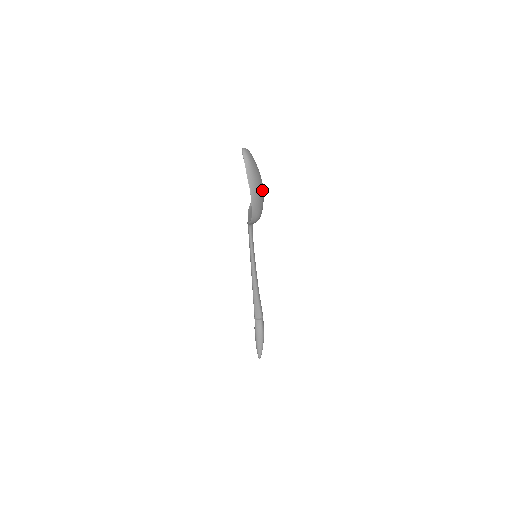
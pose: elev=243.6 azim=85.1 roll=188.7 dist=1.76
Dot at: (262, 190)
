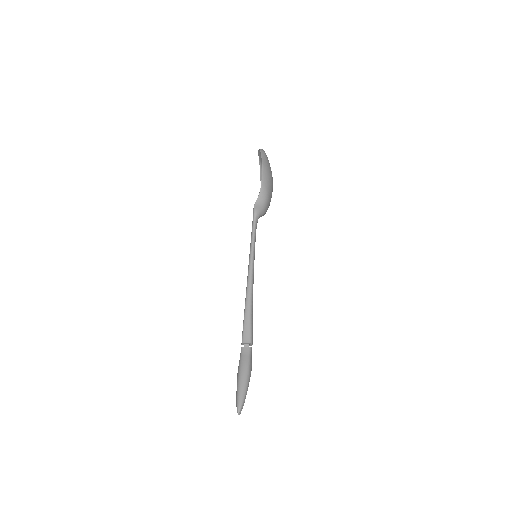
Dot at: (272, 180)
